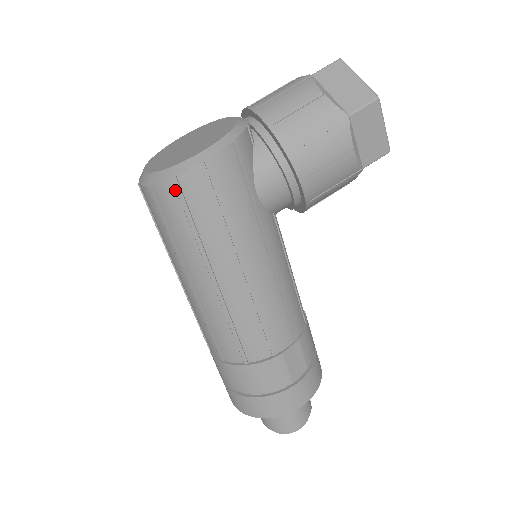
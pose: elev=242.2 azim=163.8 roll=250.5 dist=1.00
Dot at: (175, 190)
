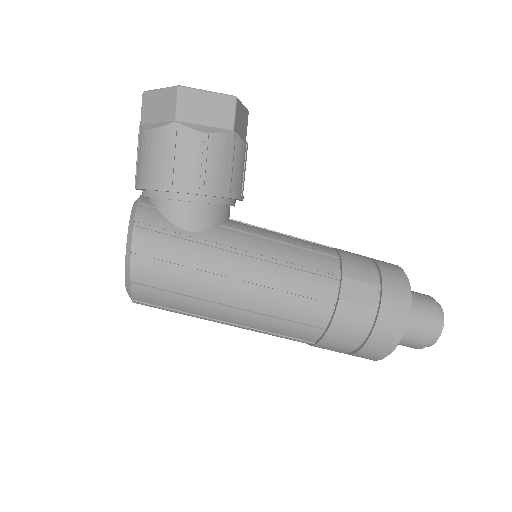
Dot at: (141, 288)
